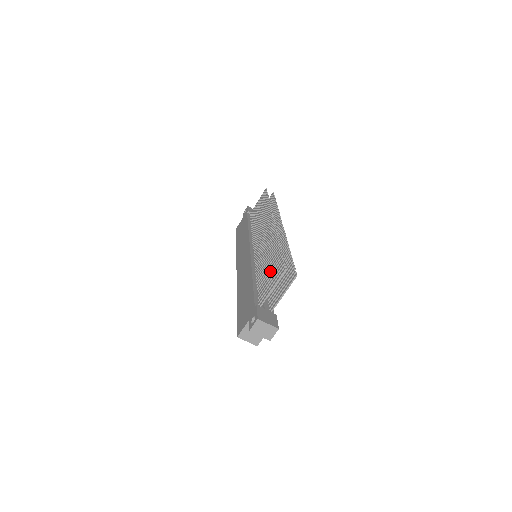
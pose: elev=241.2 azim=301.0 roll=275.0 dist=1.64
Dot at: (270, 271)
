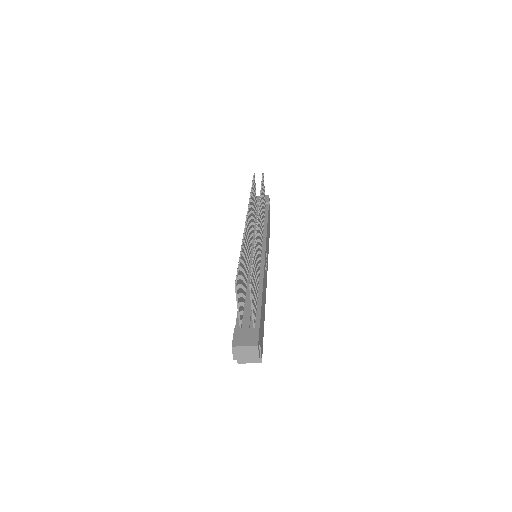
Dot at: occluded
